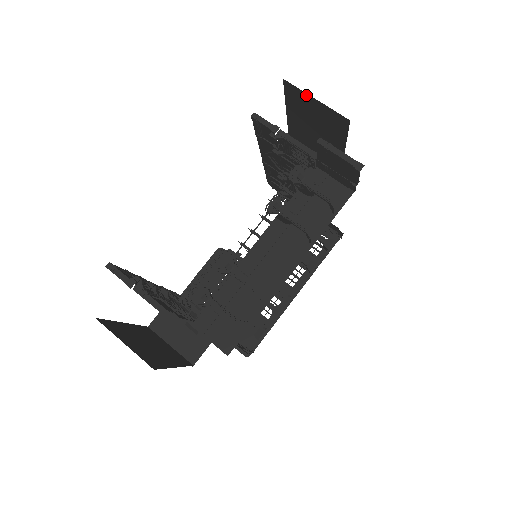
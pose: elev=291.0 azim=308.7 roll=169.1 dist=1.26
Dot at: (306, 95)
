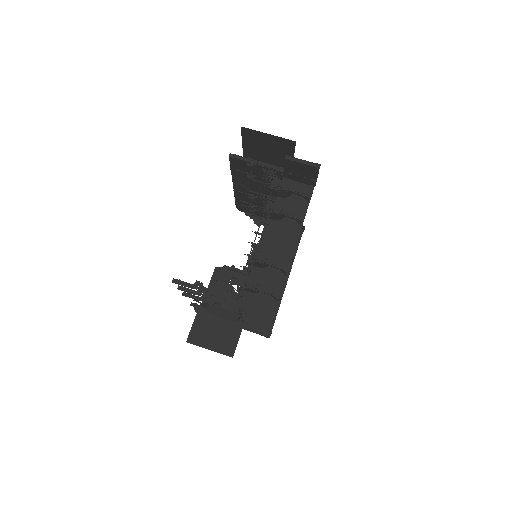
Dot at: (260, 133)
